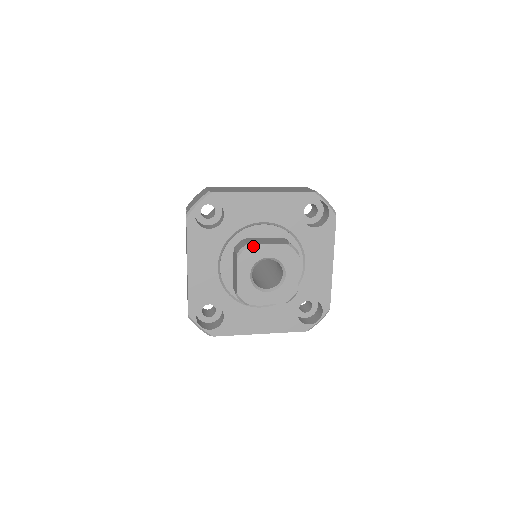
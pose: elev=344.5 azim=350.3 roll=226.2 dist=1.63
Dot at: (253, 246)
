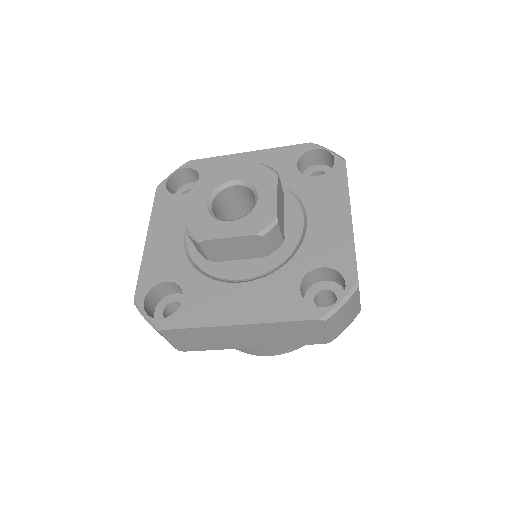
Dot at: (214, 171)
